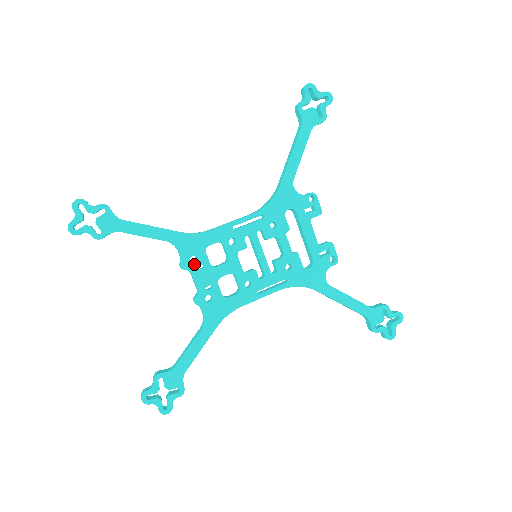
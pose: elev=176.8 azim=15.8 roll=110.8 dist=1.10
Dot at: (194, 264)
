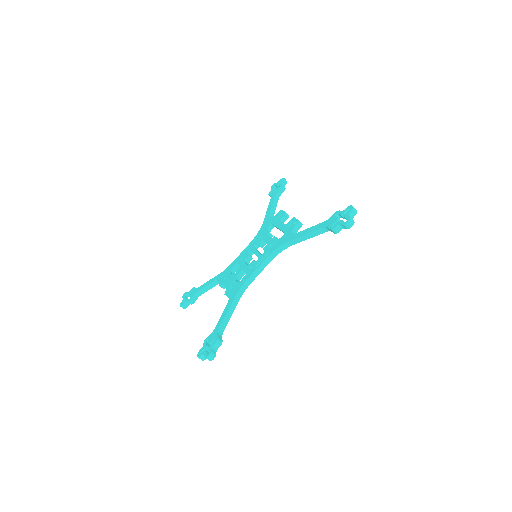
Dot at: (225, 280)
